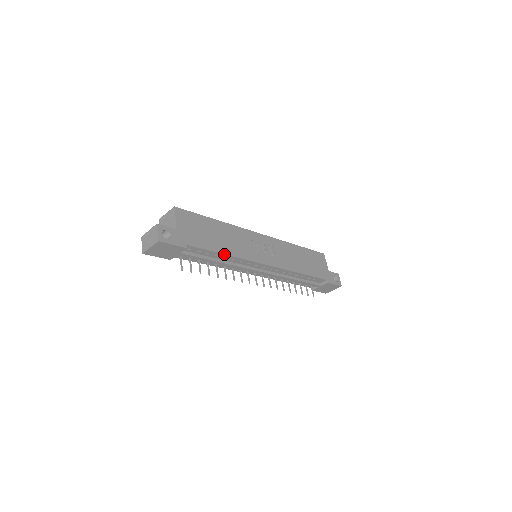
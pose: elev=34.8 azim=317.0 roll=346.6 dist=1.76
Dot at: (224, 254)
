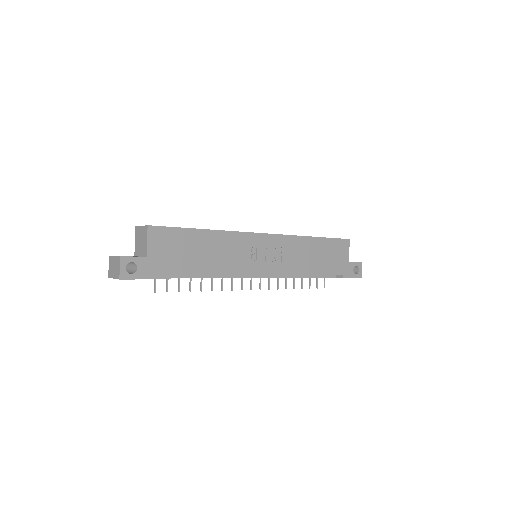
Dot at: (207, 274)
